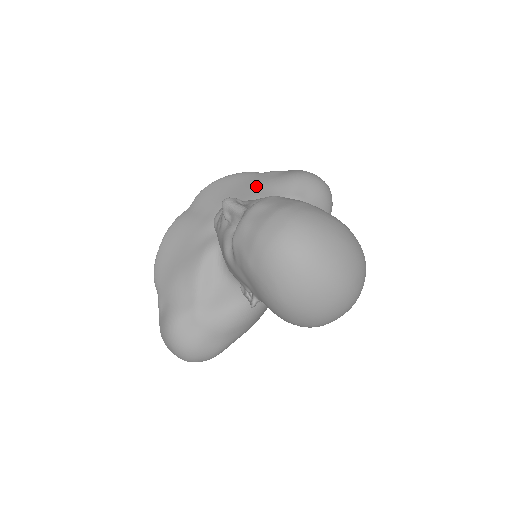
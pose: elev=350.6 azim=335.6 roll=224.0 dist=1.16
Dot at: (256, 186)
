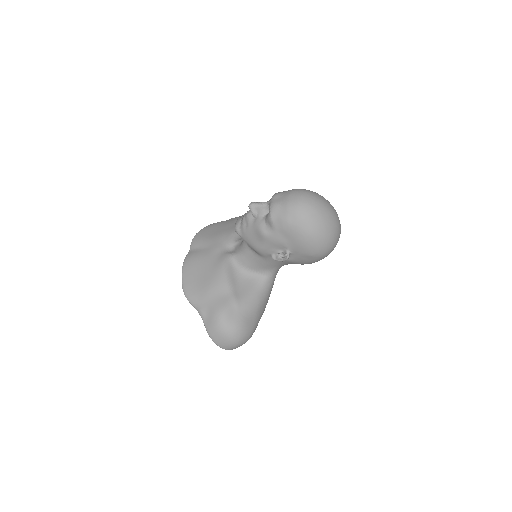
Dot at: (230, 224)
